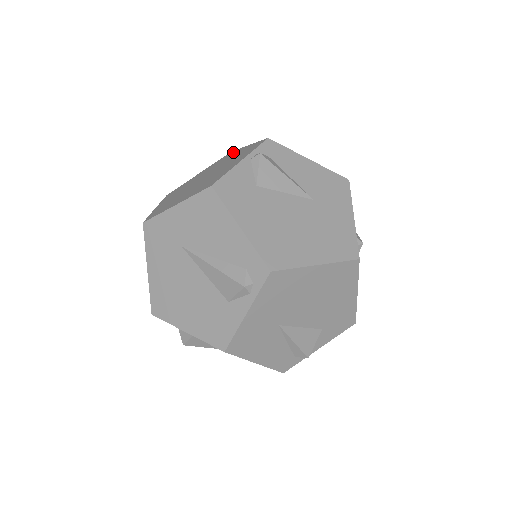
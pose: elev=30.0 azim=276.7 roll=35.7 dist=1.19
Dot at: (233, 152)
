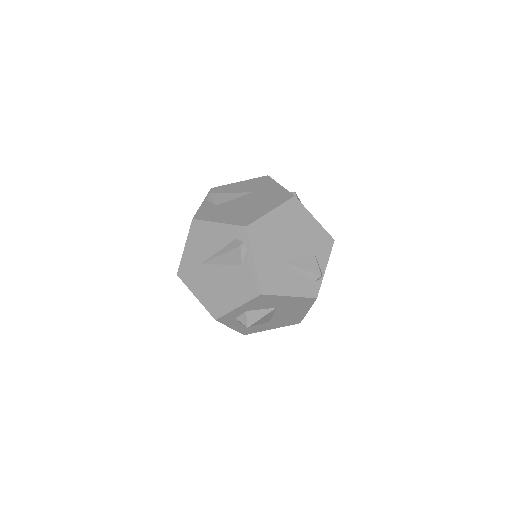
Dot at: occluded
